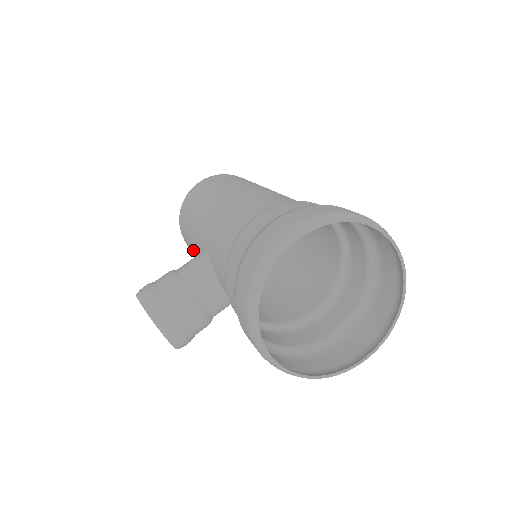
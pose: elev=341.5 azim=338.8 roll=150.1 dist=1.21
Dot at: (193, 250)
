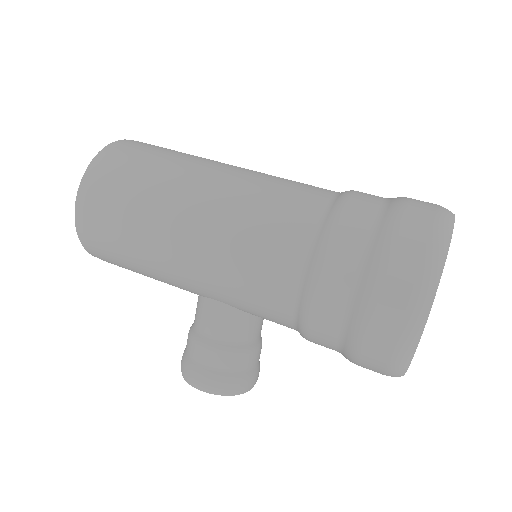
Dot at: occluded
